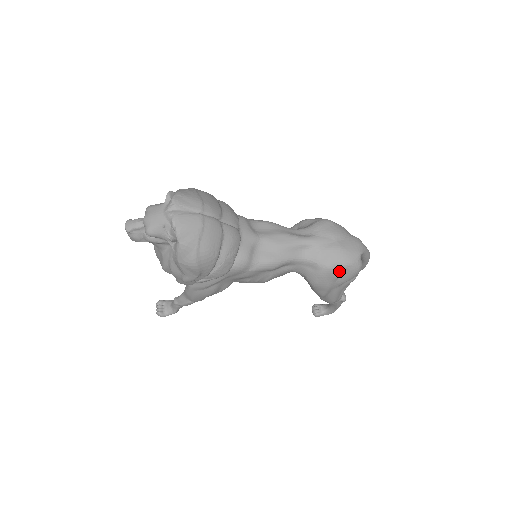
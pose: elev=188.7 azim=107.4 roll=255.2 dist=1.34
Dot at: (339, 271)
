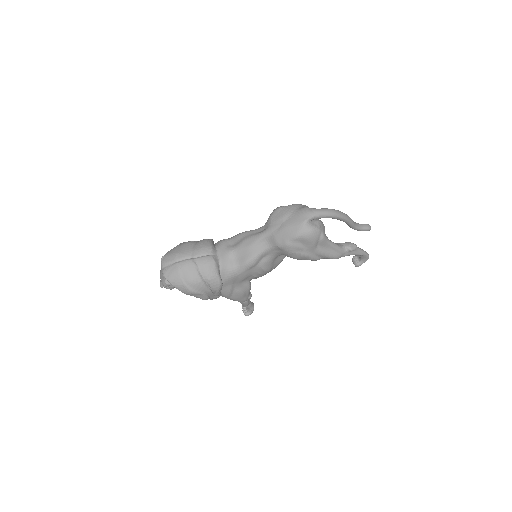
Dot at: (296, 243)
